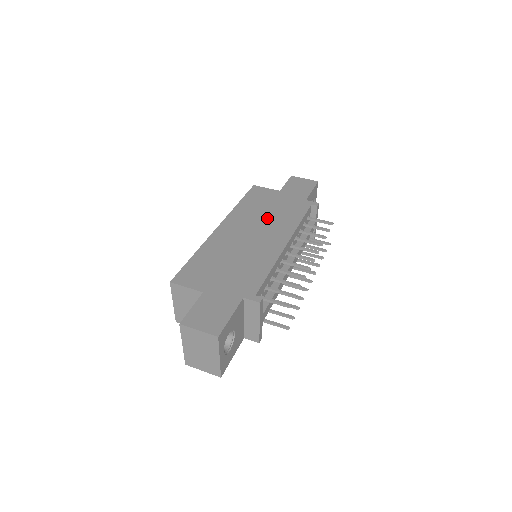
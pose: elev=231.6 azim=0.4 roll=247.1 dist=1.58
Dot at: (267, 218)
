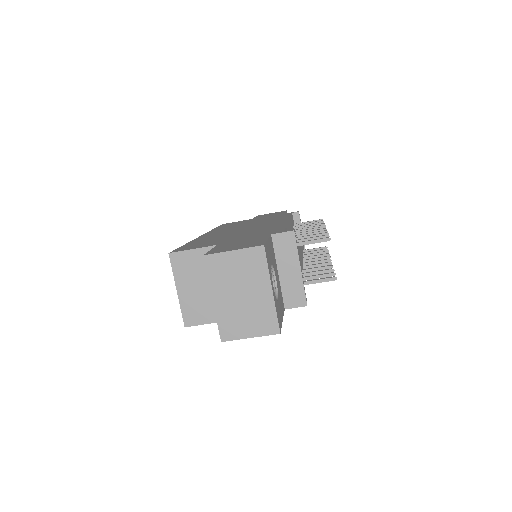
Dot at: (253, 223)
